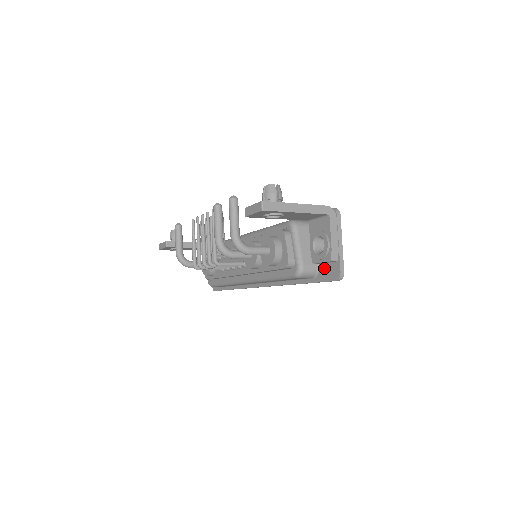
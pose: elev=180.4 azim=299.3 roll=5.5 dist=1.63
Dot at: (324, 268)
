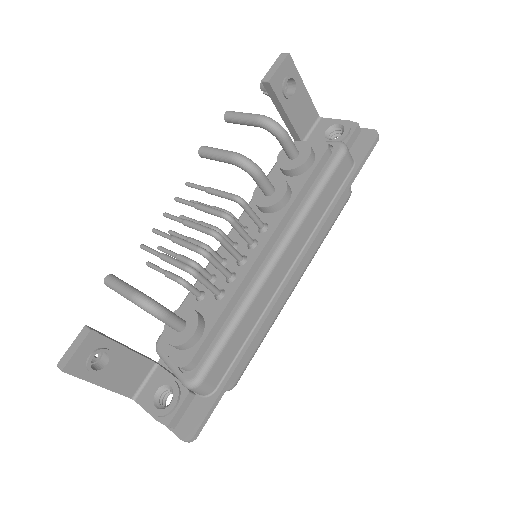
Dot at: (355, 149)
